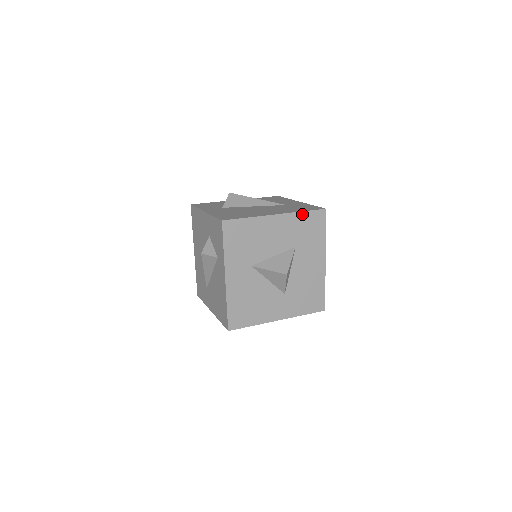
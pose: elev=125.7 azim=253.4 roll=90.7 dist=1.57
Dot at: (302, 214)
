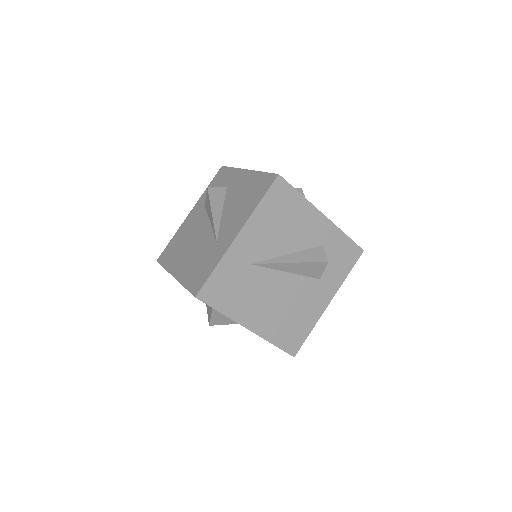
Dot at: occluded
